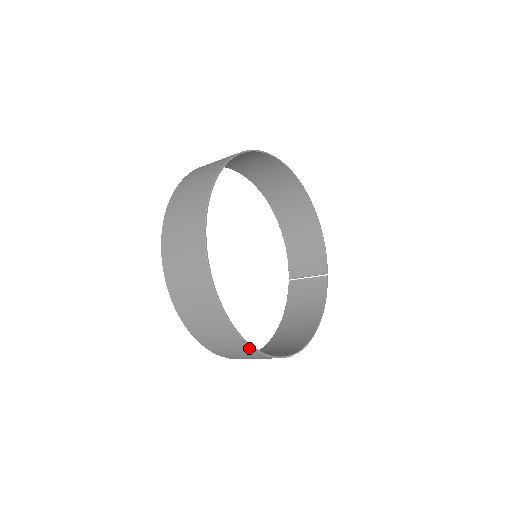
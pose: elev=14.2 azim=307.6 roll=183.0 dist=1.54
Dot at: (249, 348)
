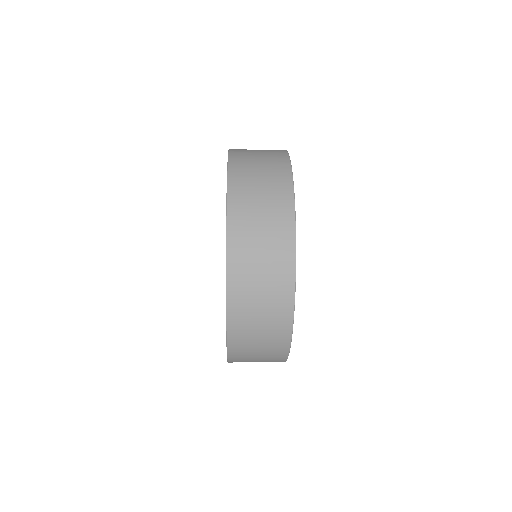
Dot at: (289, 320)
